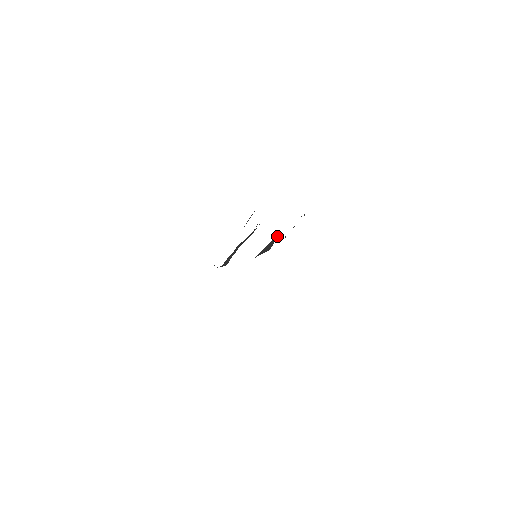
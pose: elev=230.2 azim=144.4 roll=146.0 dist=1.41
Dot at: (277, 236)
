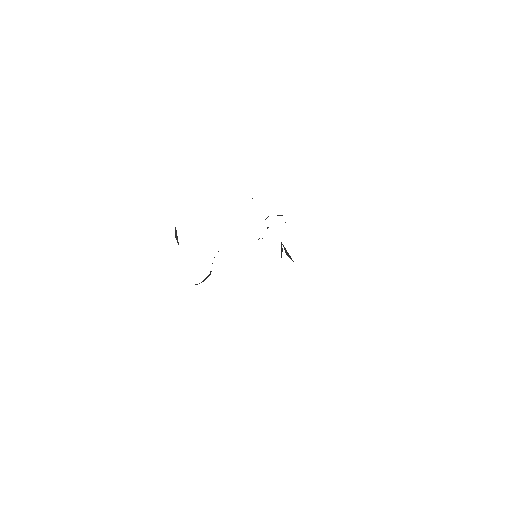
Dot at: occluded
